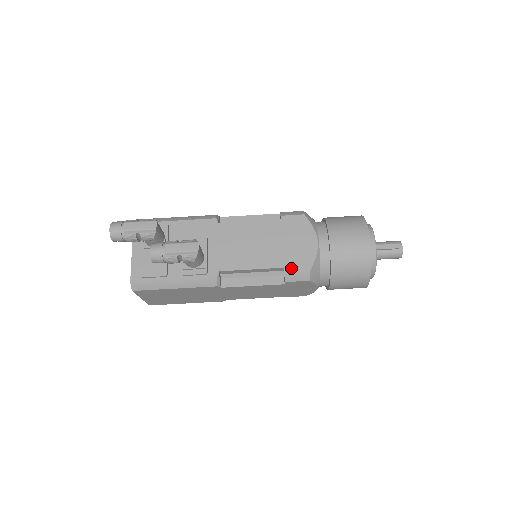
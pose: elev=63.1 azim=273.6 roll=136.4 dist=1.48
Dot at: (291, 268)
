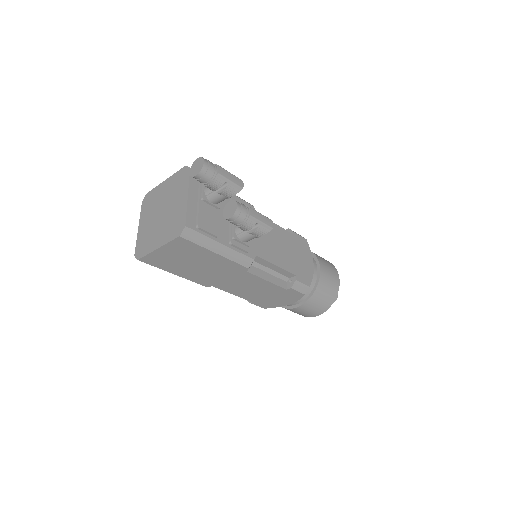
Dot at: (300, 278)
